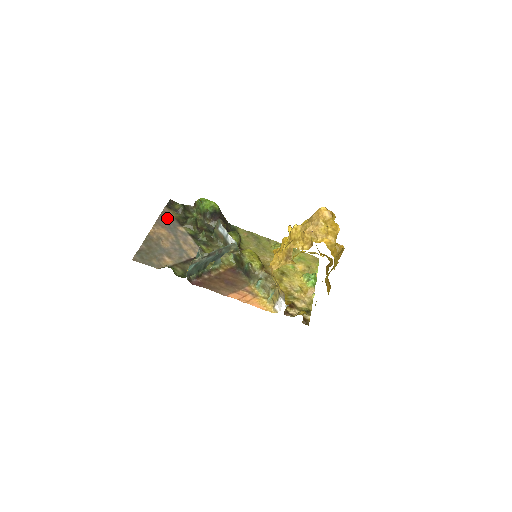
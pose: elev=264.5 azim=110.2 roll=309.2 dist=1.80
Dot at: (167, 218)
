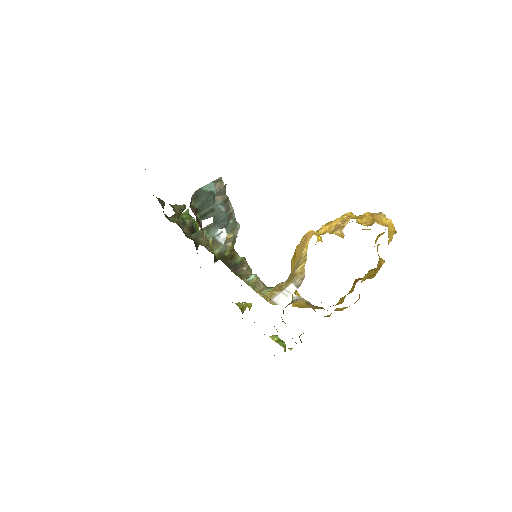
Dot at: occluded
